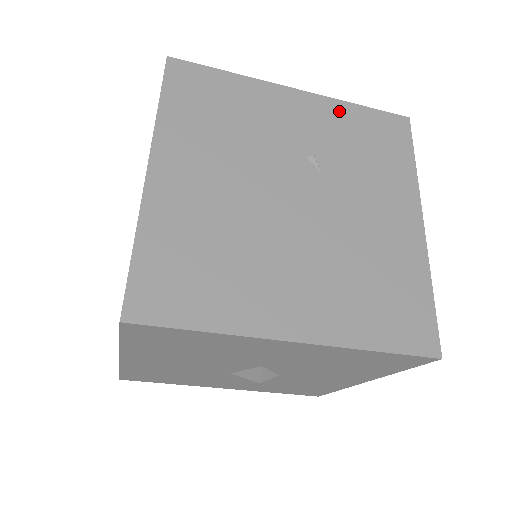
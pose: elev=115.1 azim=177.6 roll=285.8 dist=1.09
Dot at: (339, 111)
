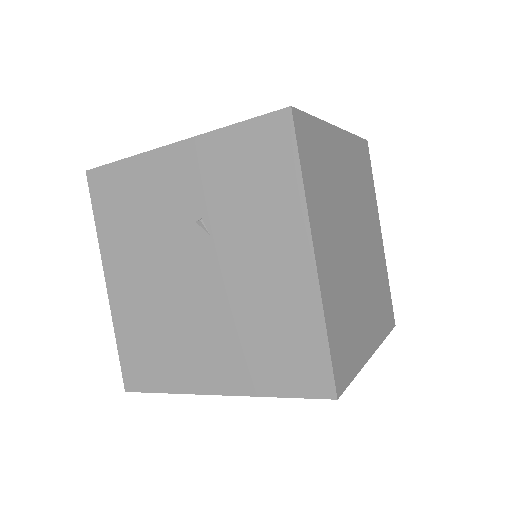
Dot at: (214, 147)
